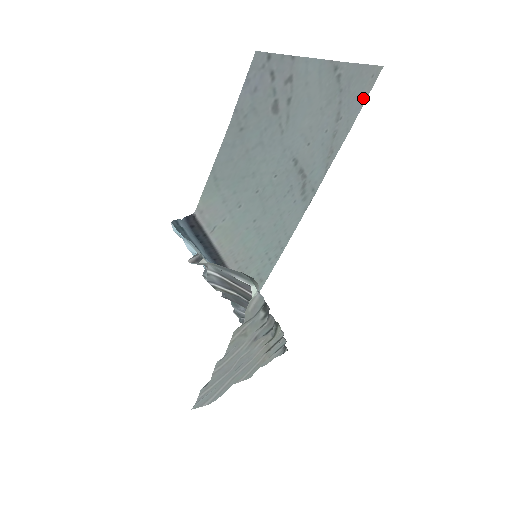
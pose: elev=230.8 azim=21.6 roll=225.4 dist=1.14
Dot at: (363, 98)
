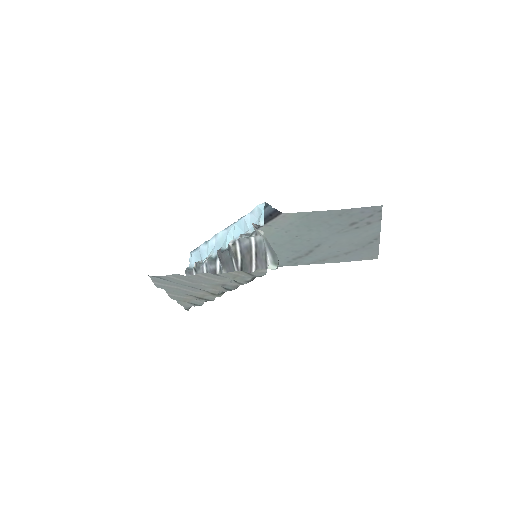
Dot at: (359, 259)
